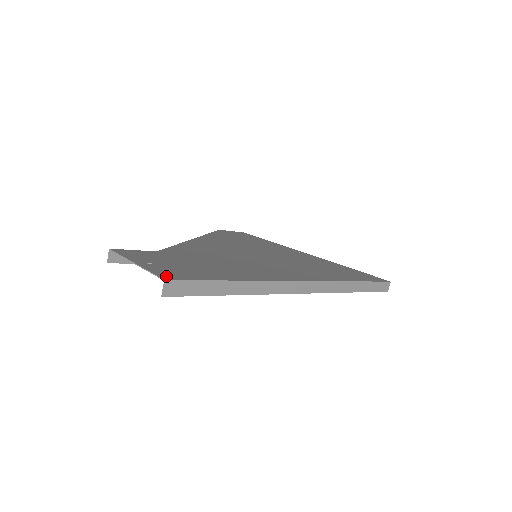
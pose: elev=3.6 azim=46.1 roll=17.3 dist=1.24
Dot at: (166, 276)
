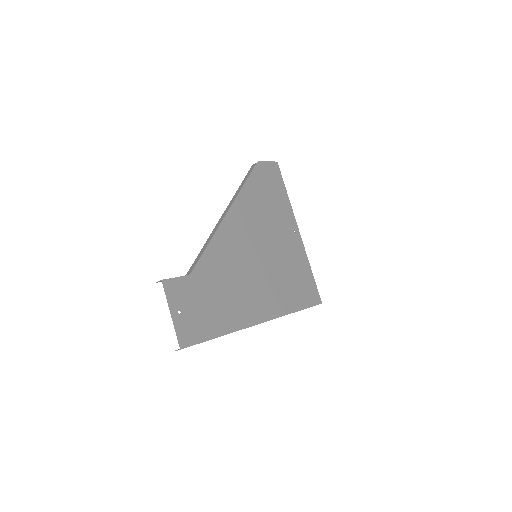
Dot at: (183, 341)
